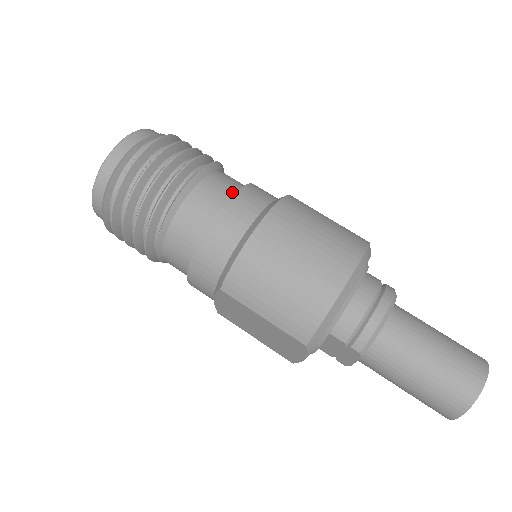
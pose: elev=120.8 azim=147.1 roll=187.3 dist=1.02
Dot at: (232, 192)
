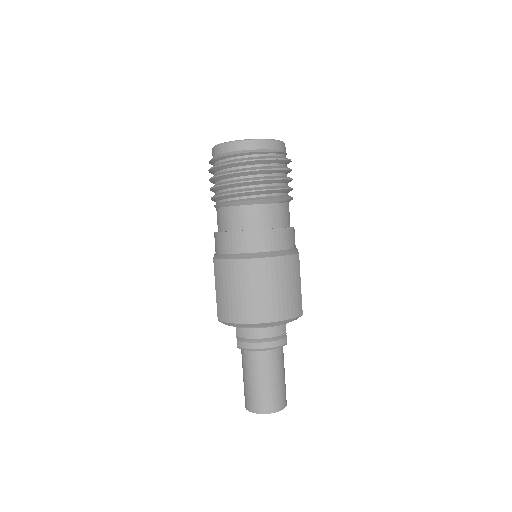
Dot at: (267, 225)
